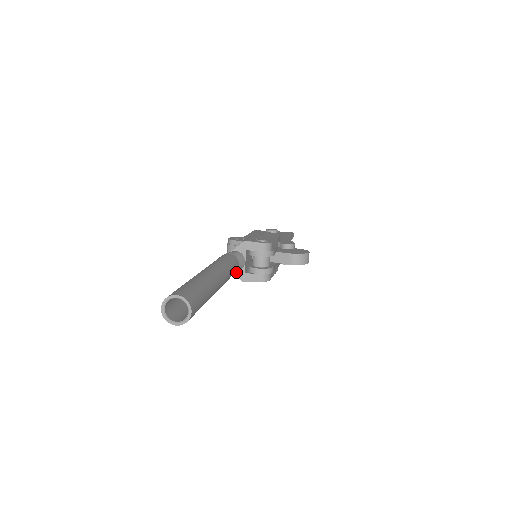
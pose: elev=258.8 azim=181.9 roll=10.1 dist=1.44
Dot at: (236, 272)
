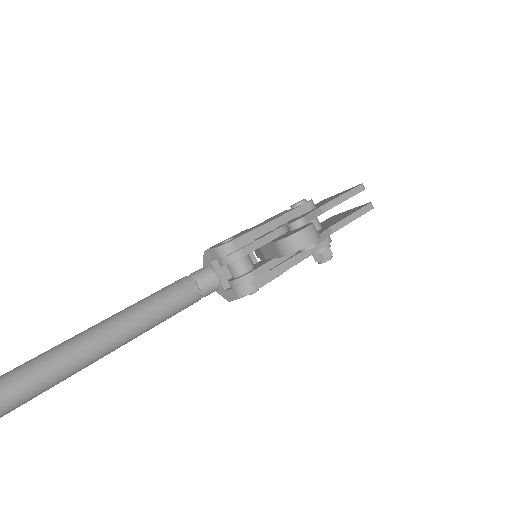
Dot at: (218, 291)
